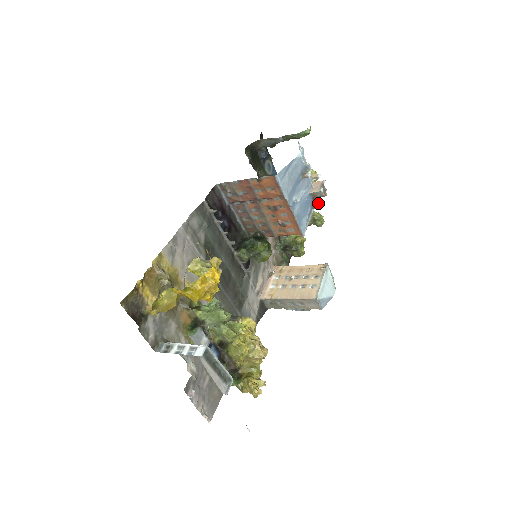
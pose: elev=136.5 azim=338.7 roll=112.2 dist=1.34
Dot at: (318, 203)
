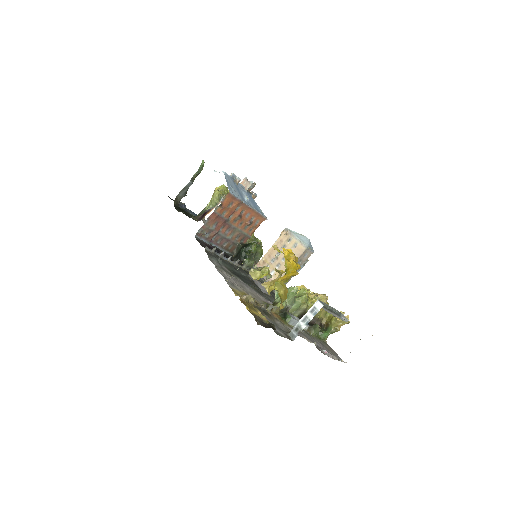
Dot at: (254, 194)
